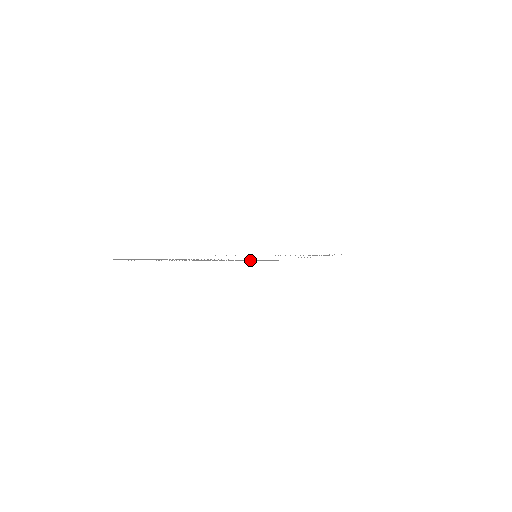
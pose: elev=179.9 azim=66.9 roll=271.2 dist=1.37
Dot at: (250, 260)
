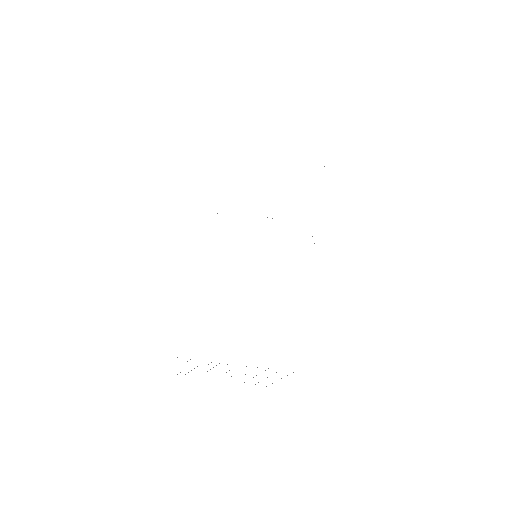
Dot at: occluded
